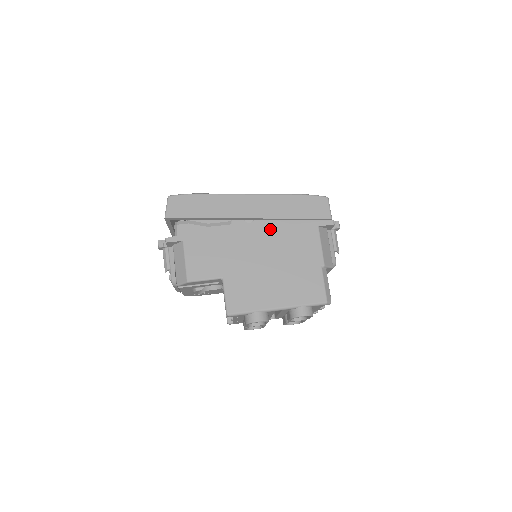
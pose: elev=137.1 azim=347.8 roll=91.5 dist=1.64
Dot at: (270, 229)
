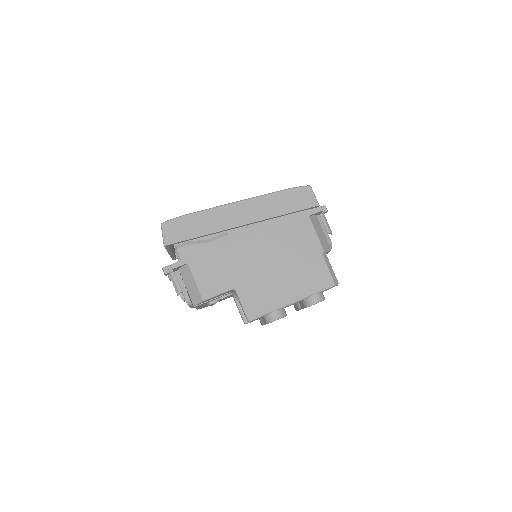
Dot at: (265, 230)
